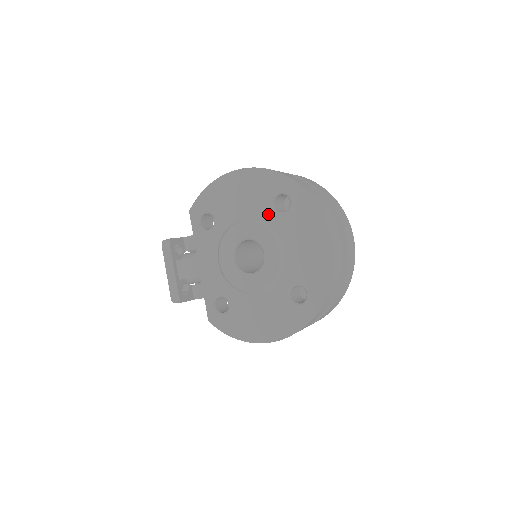
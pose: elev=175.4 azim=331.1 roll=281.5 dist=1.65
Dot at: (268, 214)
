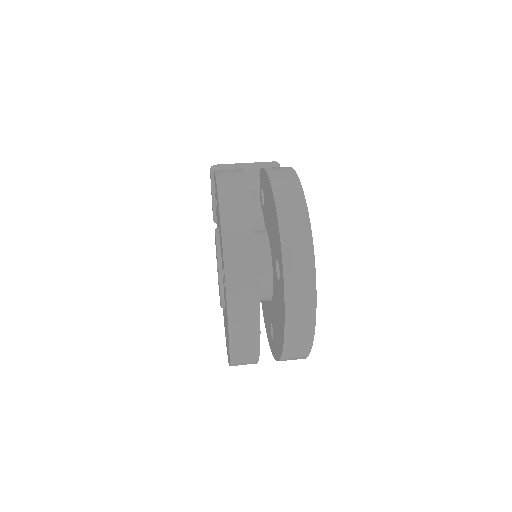
Dot at: (222, 265)
